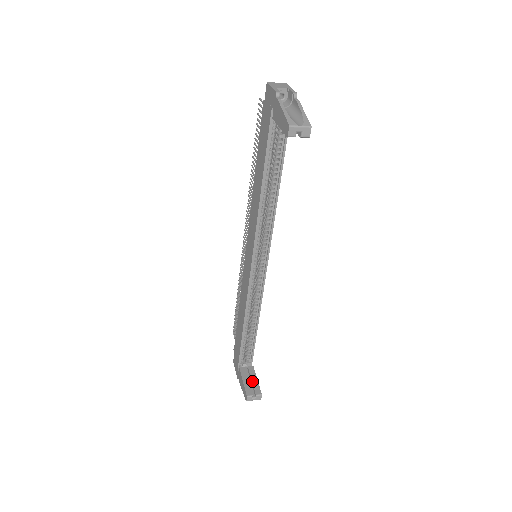
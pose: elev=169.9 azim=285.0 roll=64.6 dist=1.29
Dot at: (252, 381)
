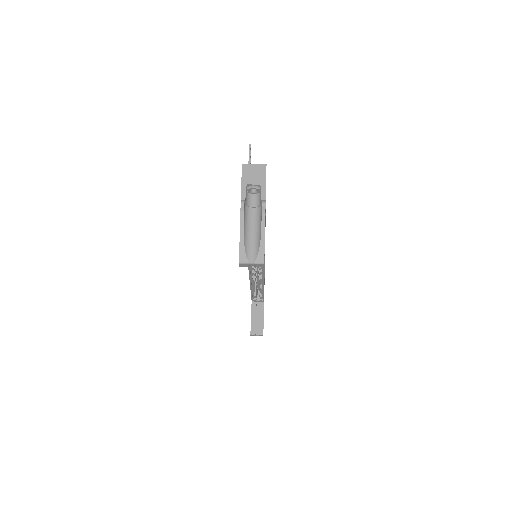
Dot at: (259, 320)
